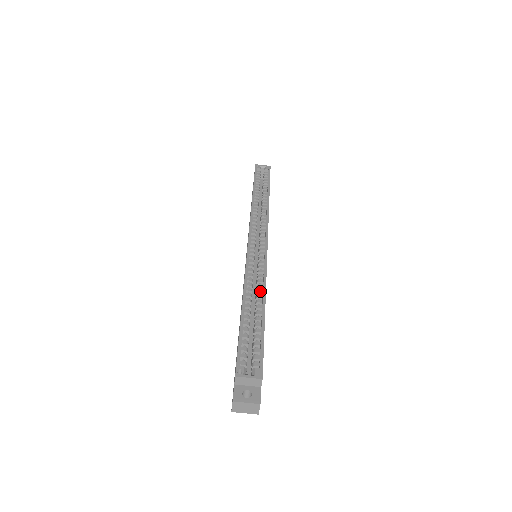
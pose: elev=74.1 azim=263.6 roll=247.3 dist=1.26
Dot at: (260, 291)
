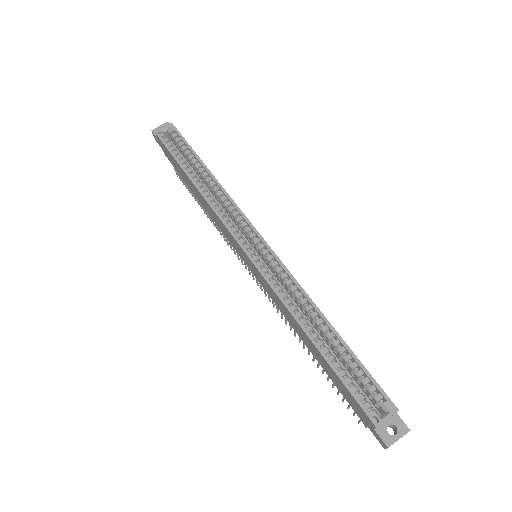
Dot at: (310, 309)
